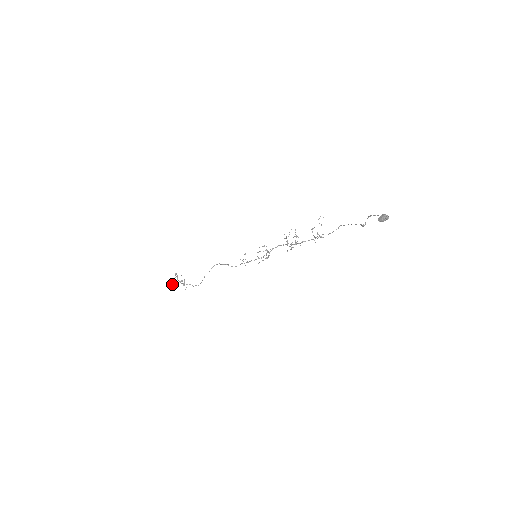
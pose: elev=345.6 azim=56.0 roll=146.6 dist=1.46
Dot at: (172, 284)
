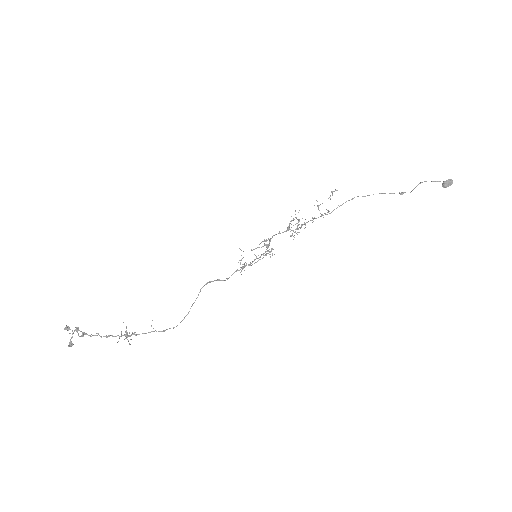
Dot at: occluded
